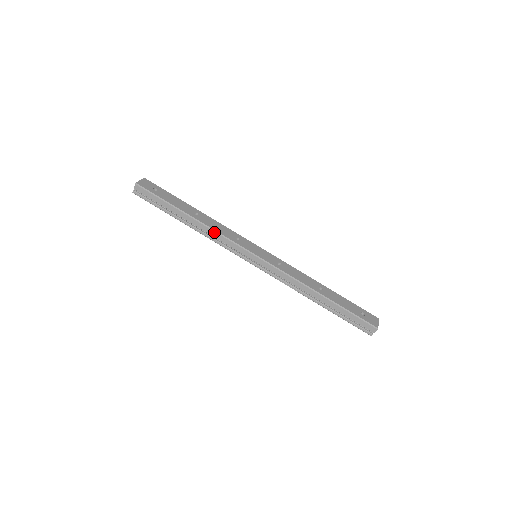
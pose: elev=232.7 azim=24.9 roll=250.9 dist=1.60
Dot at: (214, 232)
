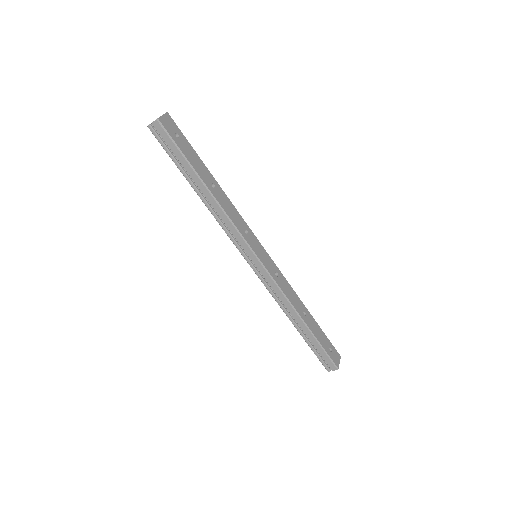
Dot at: (225, 216)
